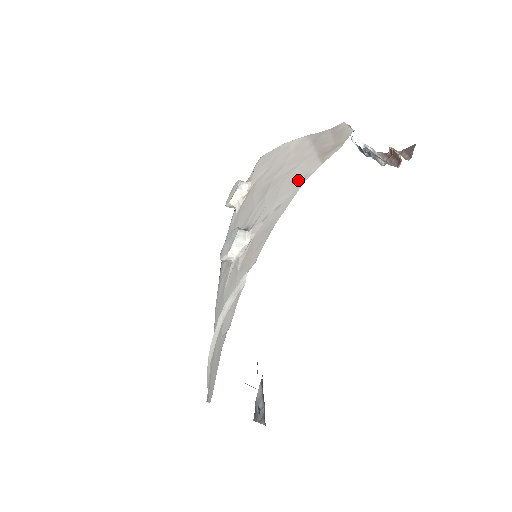
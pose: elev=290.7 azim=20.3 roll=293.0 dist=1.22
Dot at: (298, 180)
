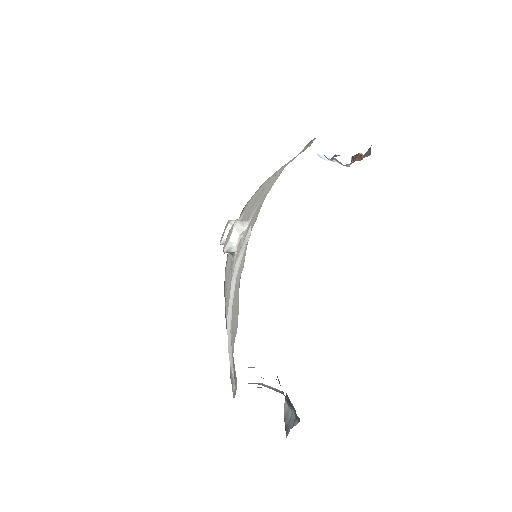
Dot at: occluded
